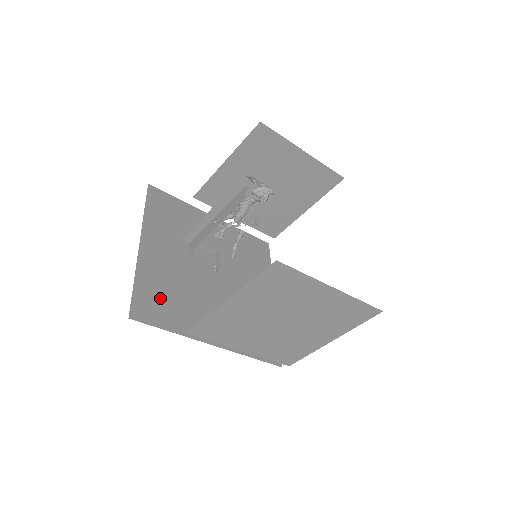
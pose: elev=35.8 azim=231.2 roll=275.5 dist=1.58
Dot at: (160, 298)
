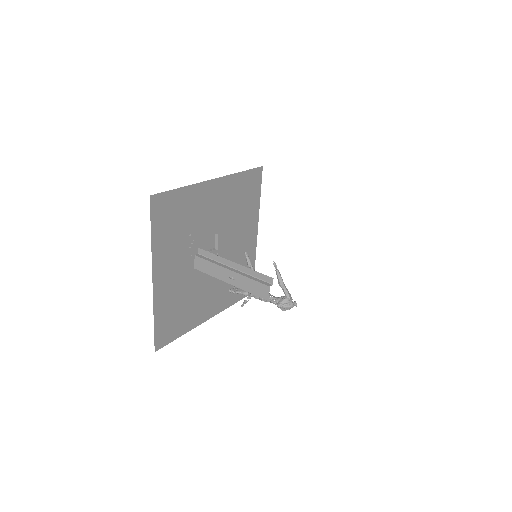
Dot at: (173, 317)
